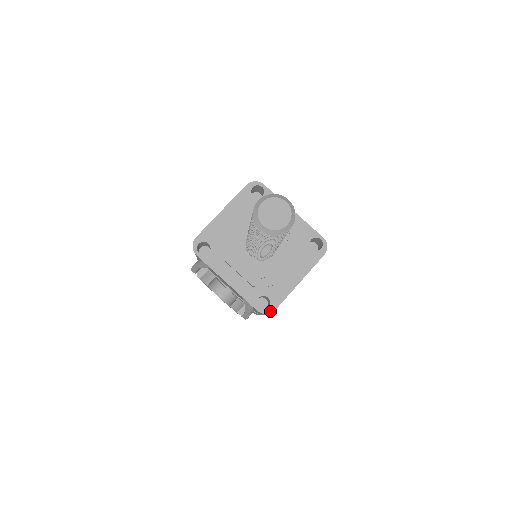
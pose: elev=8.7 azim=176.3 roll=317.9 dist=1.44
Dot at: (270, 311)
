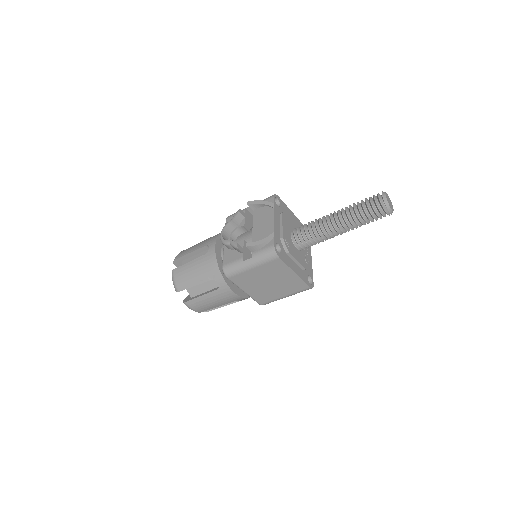
Dot at: (278, 254)
